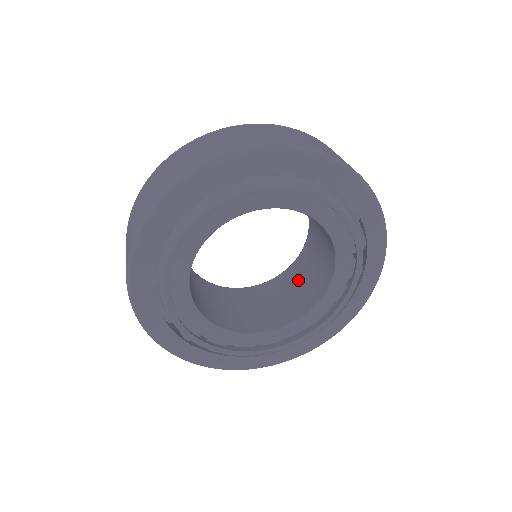
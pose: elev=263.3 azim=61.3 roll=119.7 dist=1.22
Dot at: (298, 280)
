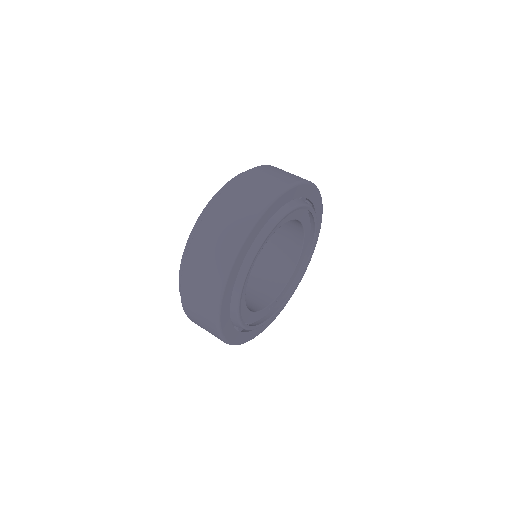
Dot at: (262, 269)
